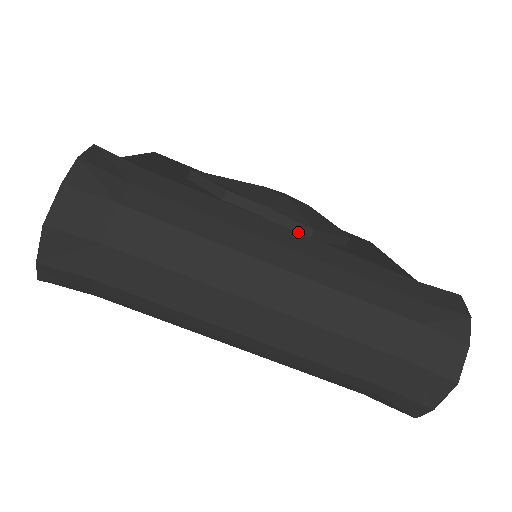
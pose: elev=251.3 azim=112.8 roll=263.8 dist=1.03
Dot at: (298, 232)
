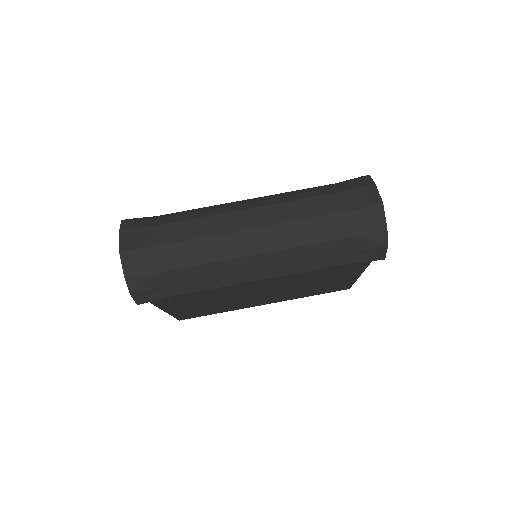
Dot at: (253, 198)
